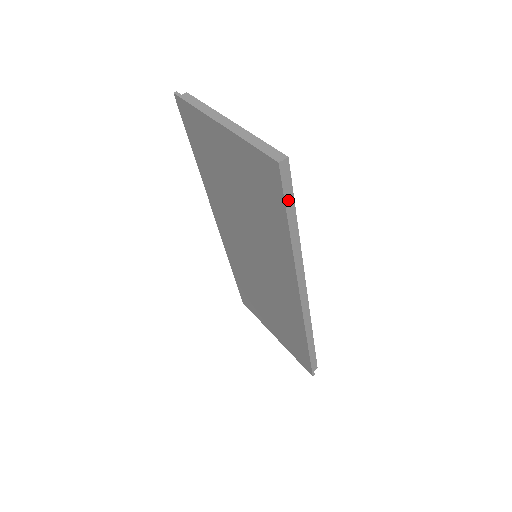
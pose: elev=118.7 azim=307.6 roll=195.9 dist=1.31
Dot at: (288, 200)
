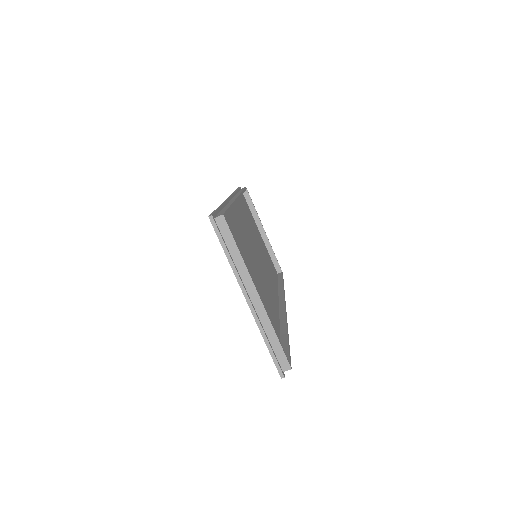
Dot at: occluded
